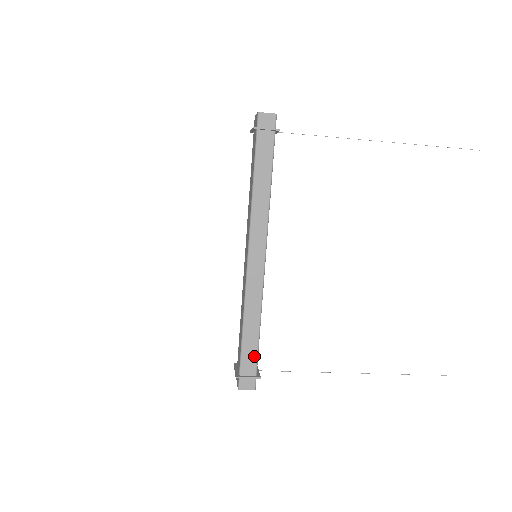
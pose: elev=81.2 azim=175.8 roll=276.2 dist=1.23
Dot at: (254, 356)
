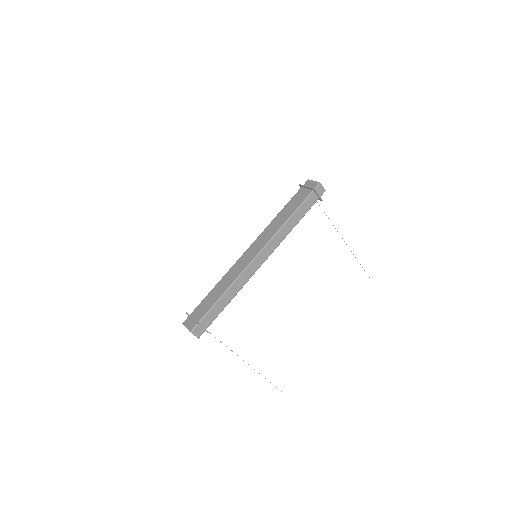
Dot at: (215, 316)
